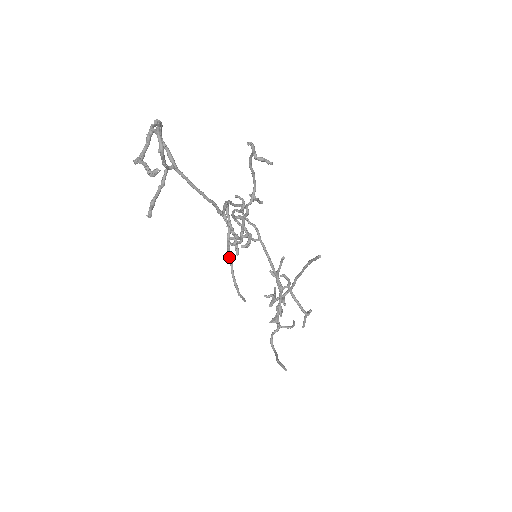
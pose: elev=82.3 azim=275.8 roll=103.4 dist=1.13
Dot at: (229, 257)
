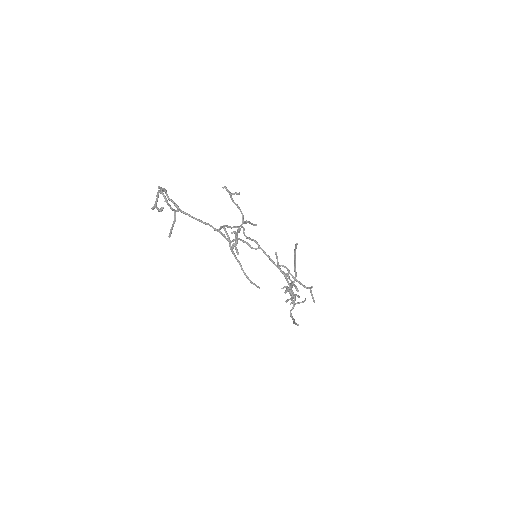
Dot at: (236, 259)
